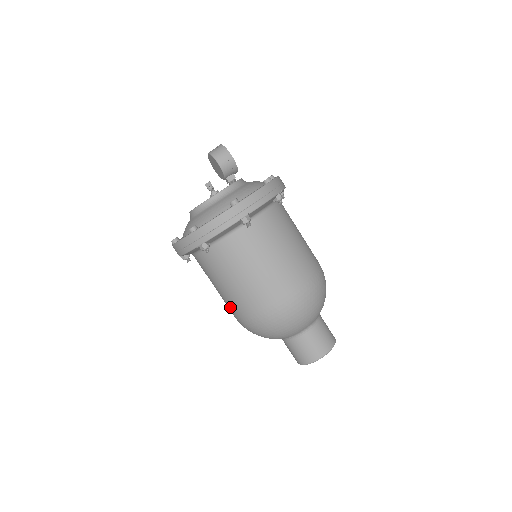
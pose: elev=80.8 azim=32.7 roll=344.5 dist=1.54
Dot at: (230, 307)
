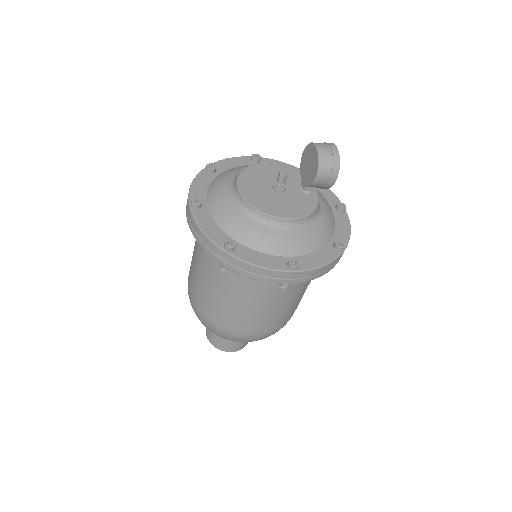
Dot at: (193, 286)
